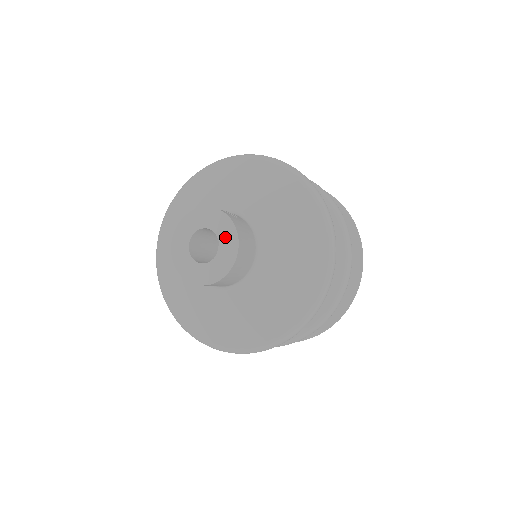
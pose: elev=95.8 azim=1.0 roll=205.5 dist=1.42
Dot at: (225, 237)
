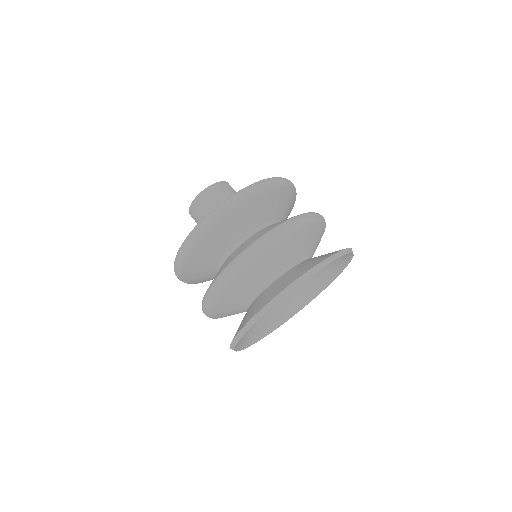
Dot at: occluded
